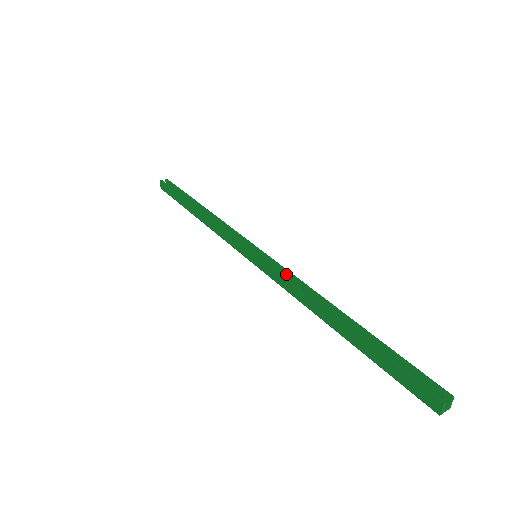
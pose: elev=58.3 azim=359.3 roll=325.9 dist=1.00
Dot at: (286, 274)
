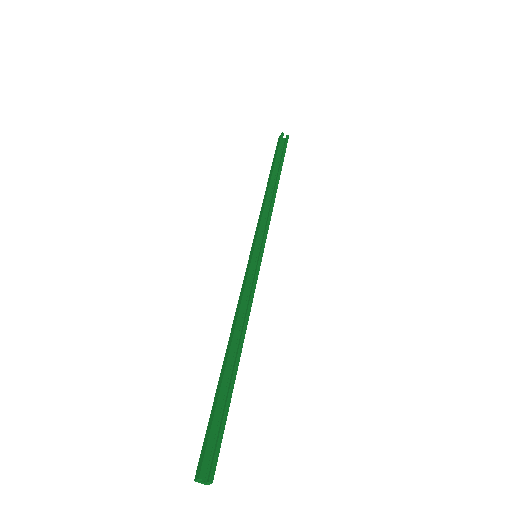
Dot at: (251, 290)
